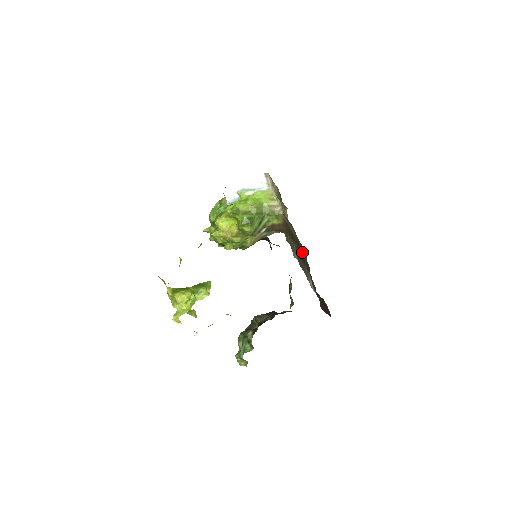
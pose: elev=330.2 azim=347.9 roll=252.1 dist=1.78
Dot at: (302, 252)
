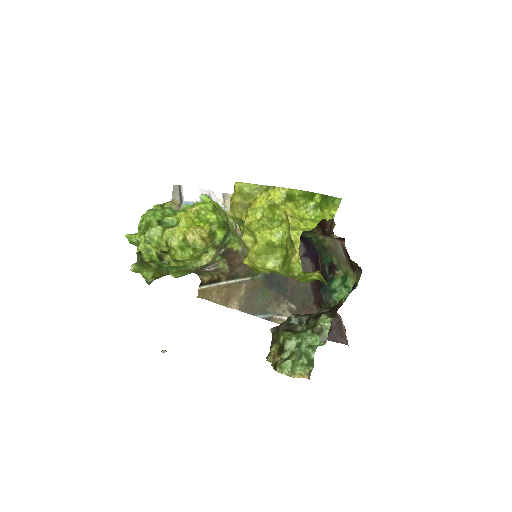
Dot at: occluded
